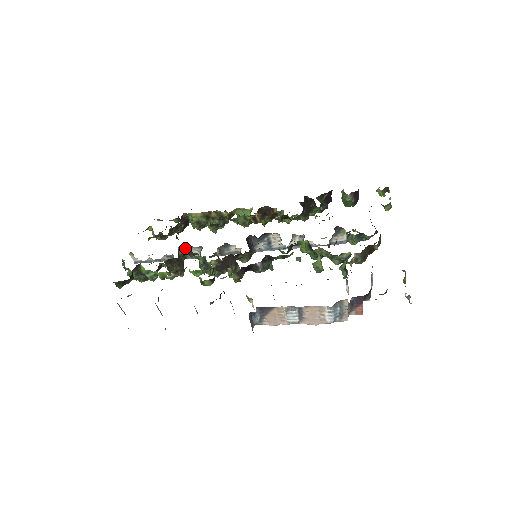
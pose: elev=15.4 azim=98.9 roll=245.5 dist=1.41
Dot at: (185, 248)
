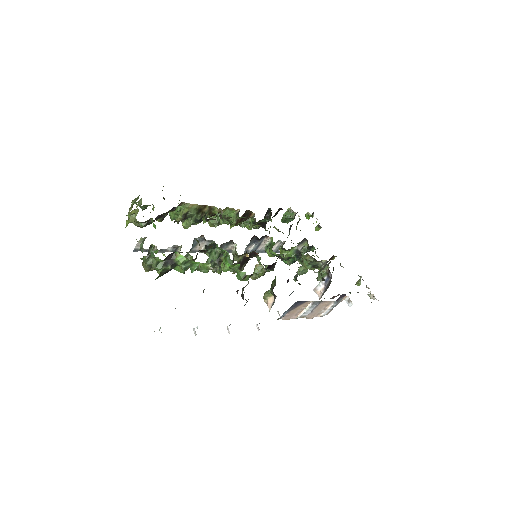
Dot at: (196, 240)
